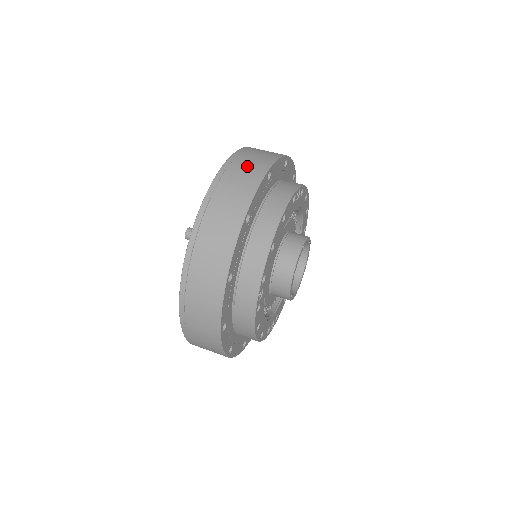
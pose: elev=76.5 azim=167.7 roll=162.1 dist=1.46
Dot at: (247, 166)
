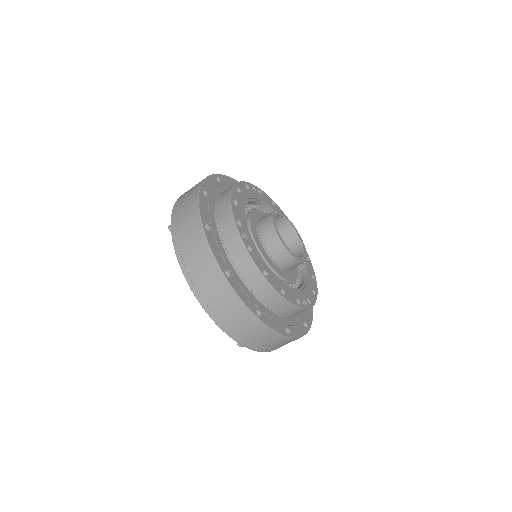
Dot at: occluded
